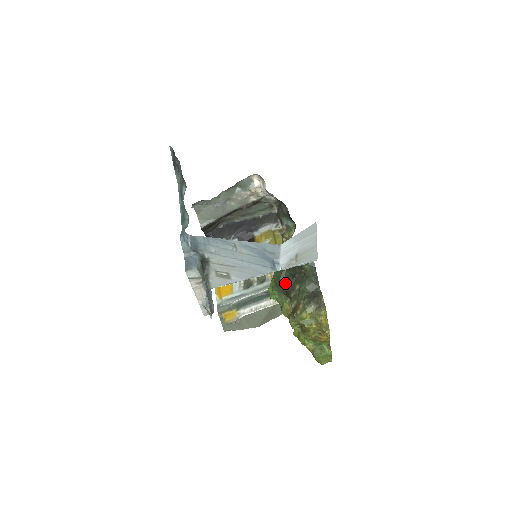
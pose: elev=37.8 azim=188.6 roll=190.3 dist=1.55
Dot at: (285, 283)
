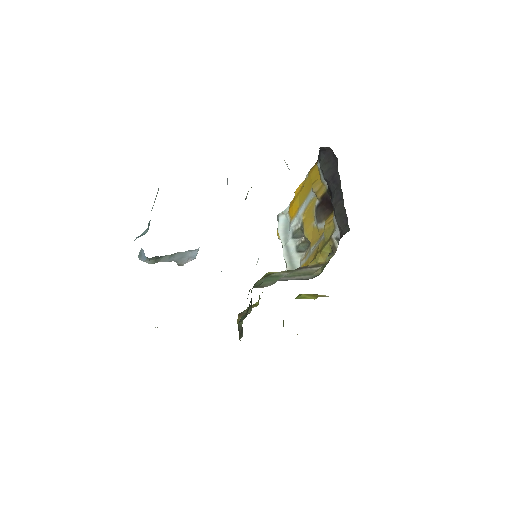
Dot at: occluded
